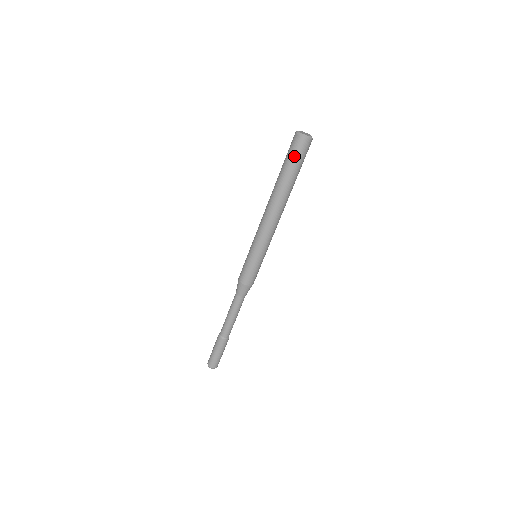
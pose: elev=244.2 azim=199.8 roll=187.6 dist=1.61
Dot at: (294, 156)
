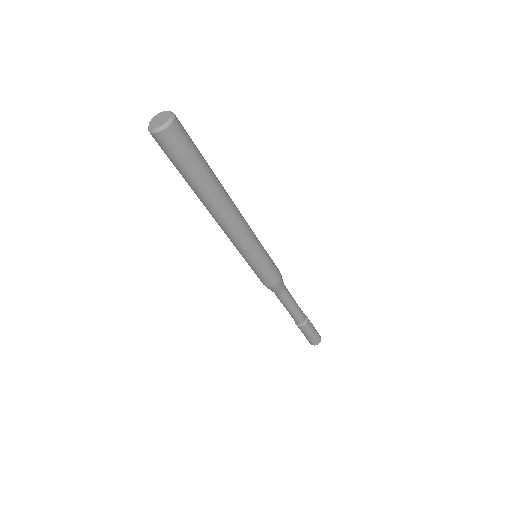
Dot at: (167, 156)
